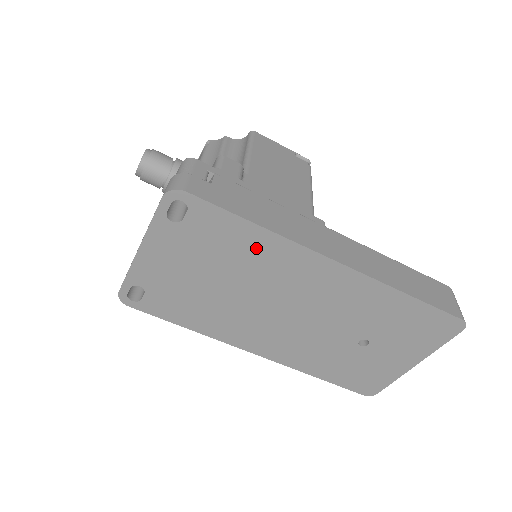
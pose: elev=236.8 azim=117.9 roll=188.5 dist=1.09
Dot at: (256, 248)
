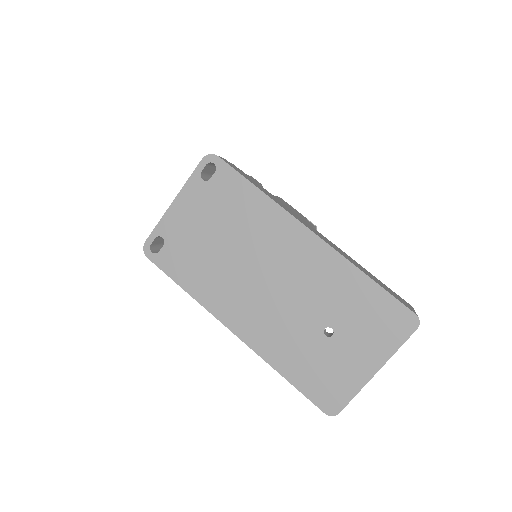
Dot at: (255, 211)
